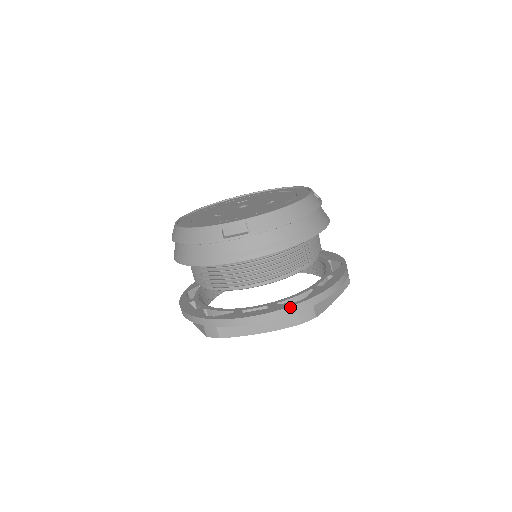
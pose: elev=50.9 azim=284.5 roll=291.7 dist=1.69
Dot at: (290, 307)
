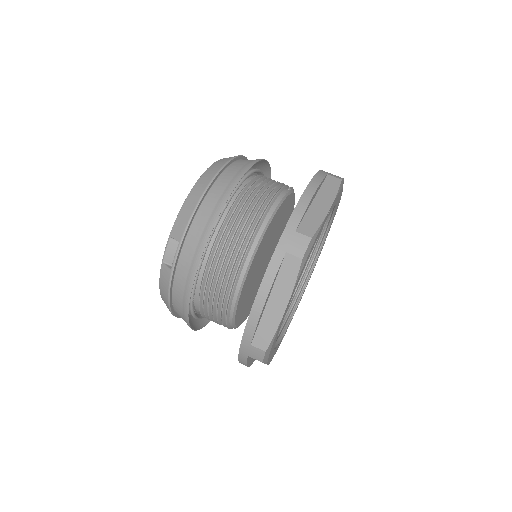
Dot at: (273, 256)
